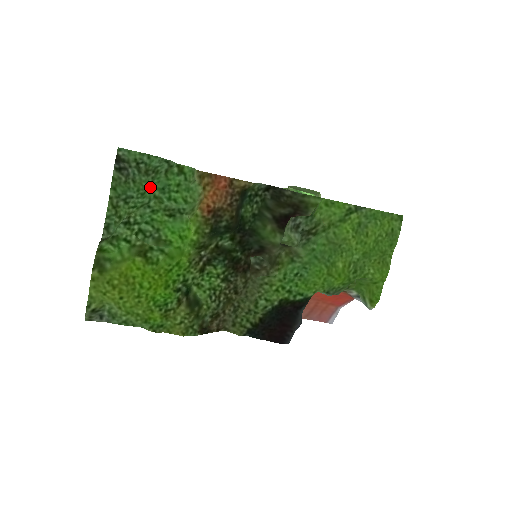
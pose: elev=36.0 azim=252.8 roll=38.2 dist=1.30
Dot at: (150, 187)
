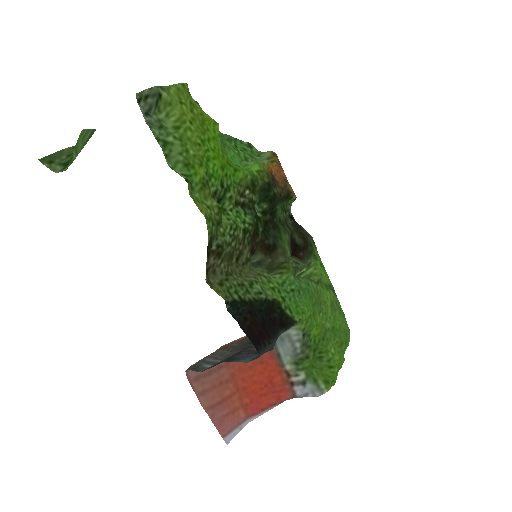
Dot at: occluded
